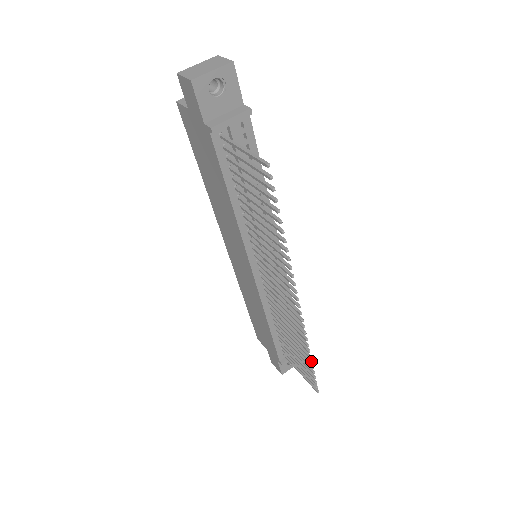
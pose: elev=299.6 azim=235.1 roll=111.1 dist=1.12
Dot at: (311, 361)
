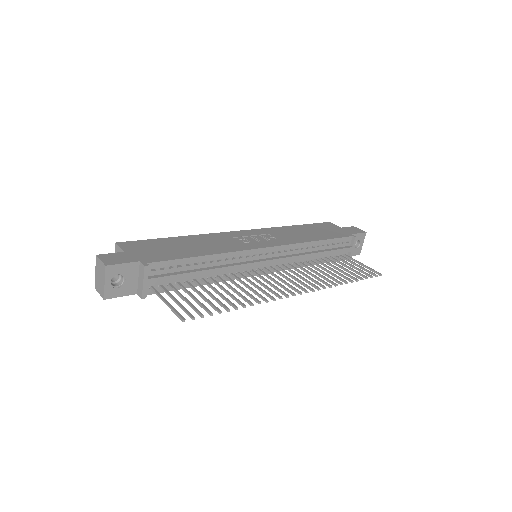
Dot at: (351, 282)
